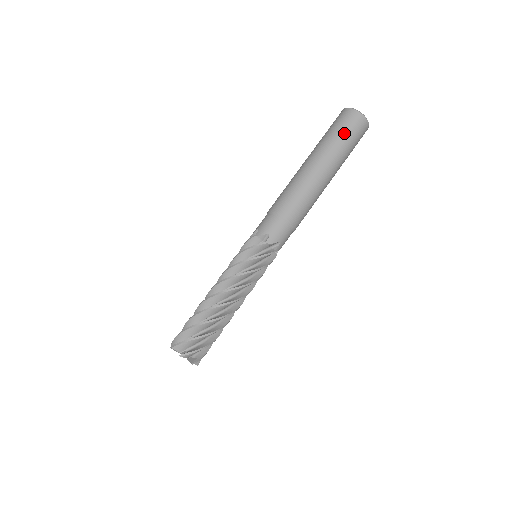
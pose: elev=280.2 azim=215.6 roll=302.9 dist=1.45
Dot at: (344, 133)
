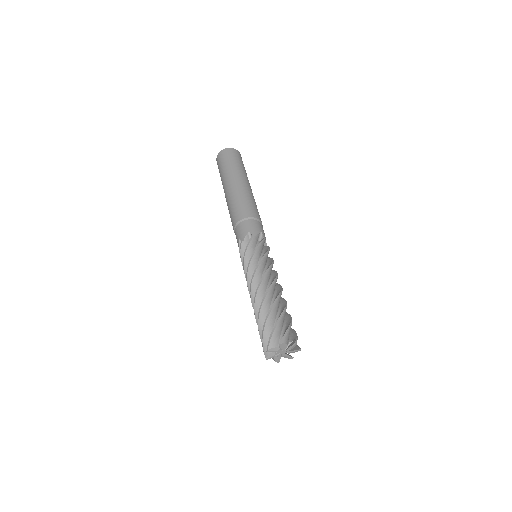
Dot at: (221, 167)
